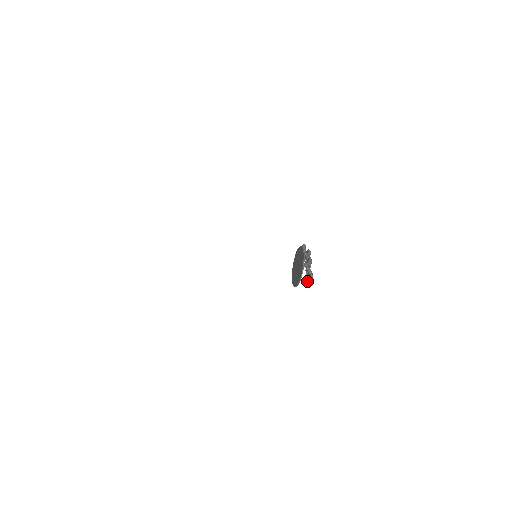
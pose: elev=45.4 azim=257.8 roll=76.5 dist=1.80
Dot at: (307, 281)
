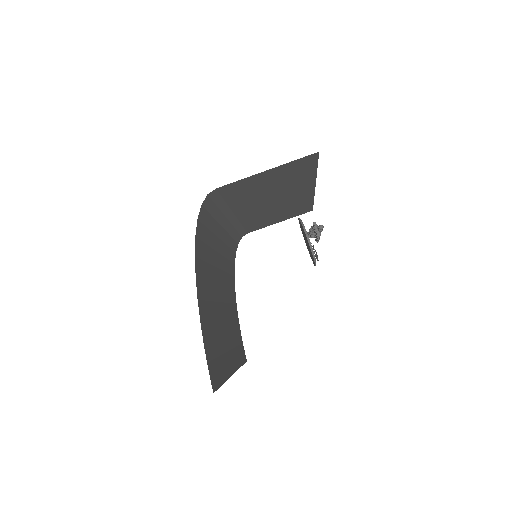
Dot at: (316, 231)
